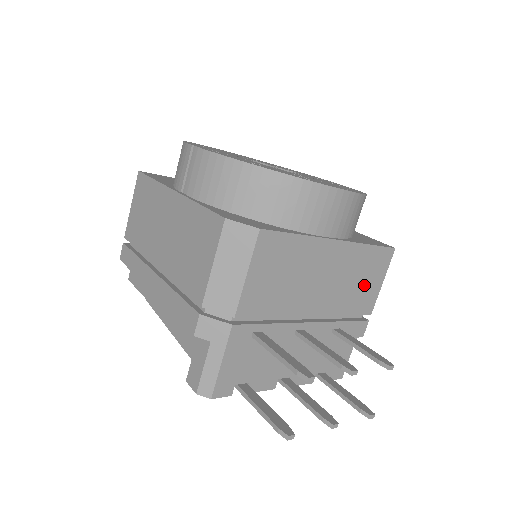
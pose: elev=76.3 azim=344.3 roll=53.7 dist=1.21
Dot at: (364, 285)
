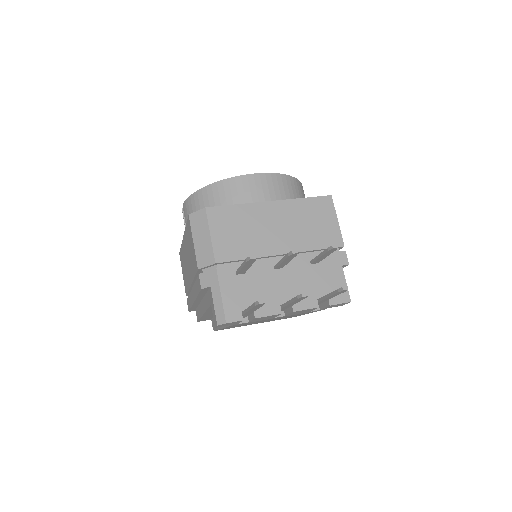
Dot at: (319, 226)
